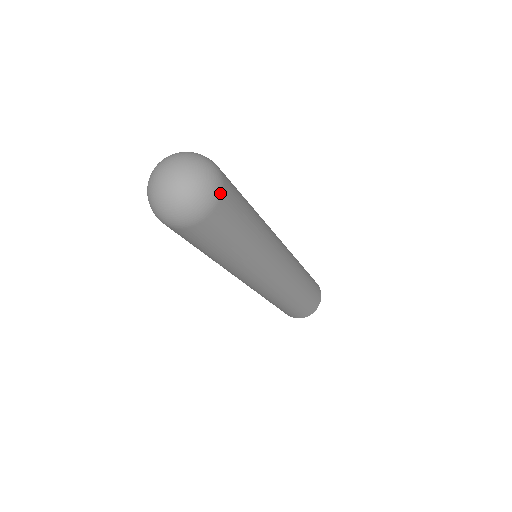
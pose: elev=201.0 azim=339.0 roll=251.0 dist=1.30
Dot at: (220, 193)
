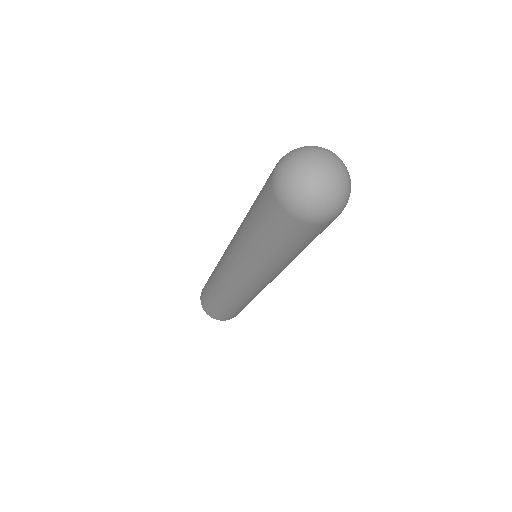
Dot at: occluded
